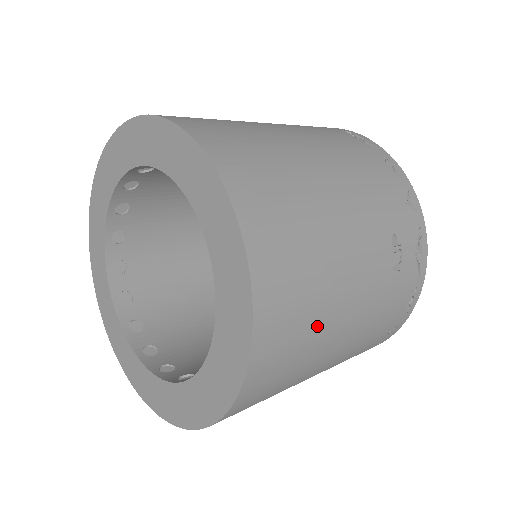
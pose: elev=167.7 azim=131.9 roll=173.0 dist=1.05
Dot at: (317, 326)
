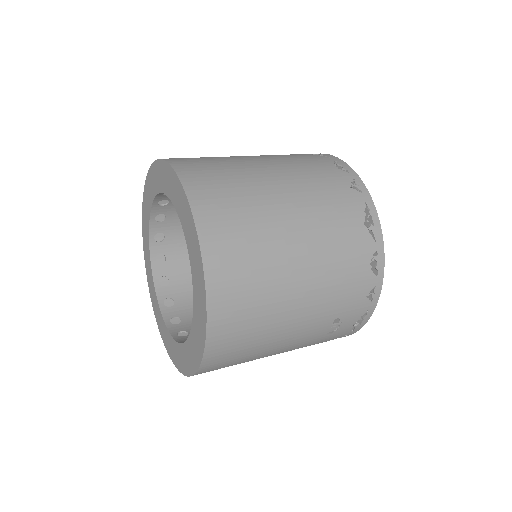
Dot at: (248, 360)
